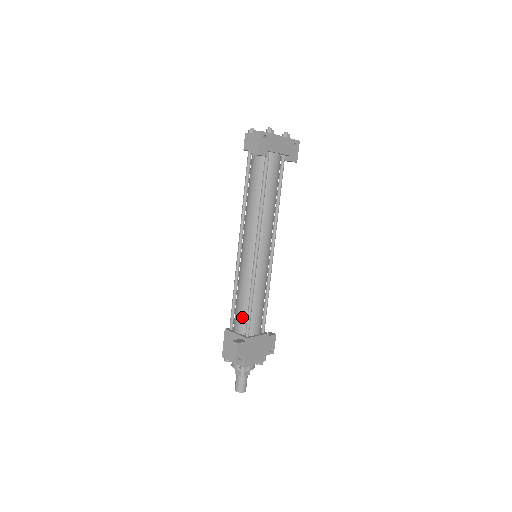
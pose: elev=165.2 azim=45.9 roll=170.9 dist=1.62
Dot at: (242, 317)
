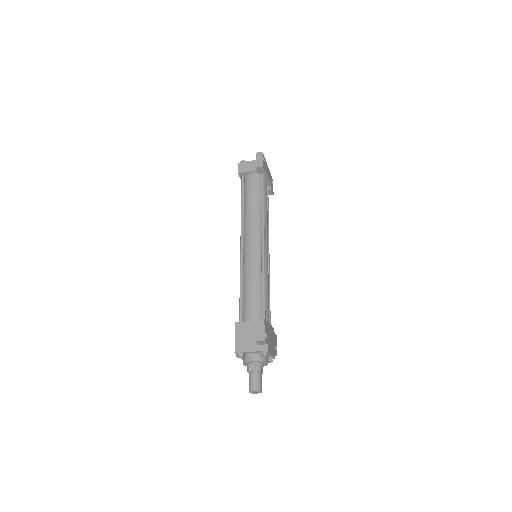
Dot at: (256, 304)
